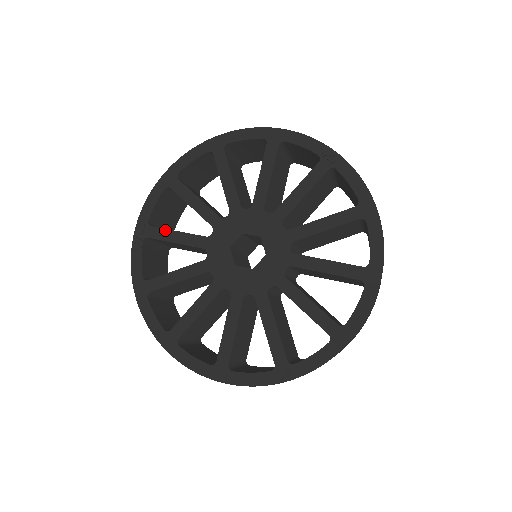
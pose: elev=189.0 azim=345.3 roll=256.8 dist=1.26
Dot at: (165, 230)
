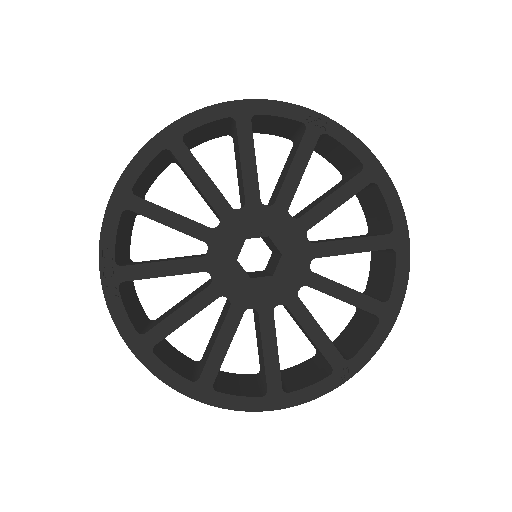
Dot at: (144, 265)
